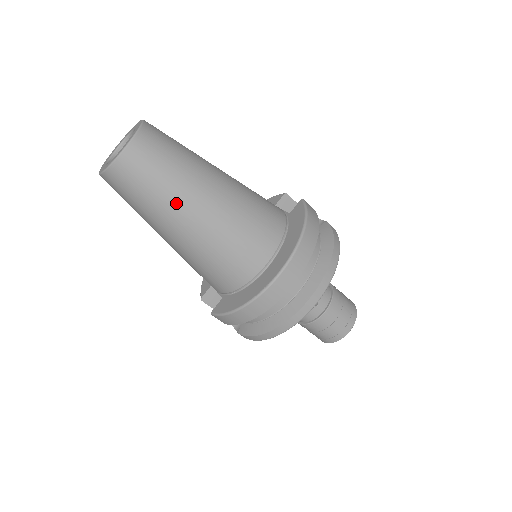
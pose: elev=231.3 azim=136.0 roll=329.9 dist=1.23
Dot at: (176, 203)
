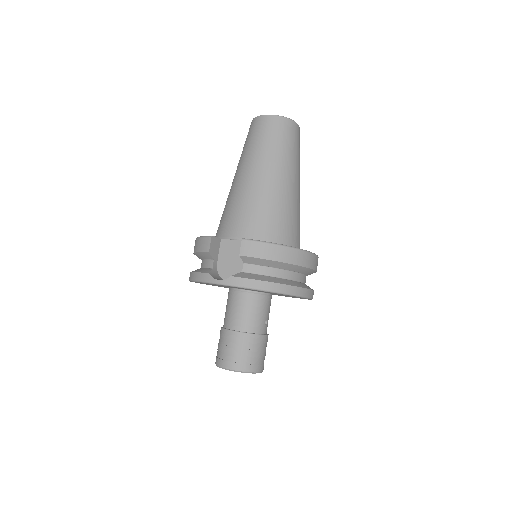
Dot at: (294, 167)
